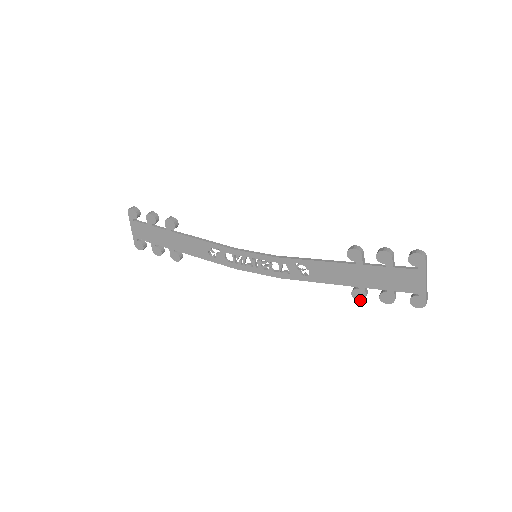
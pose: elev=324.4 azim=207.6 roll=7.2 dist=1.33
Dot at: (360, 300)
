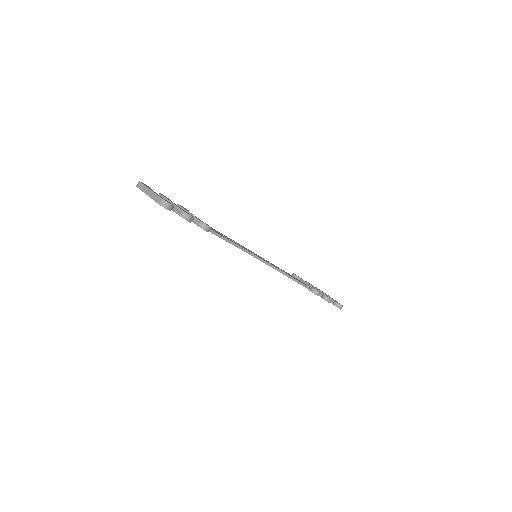
Dot at: occluded
